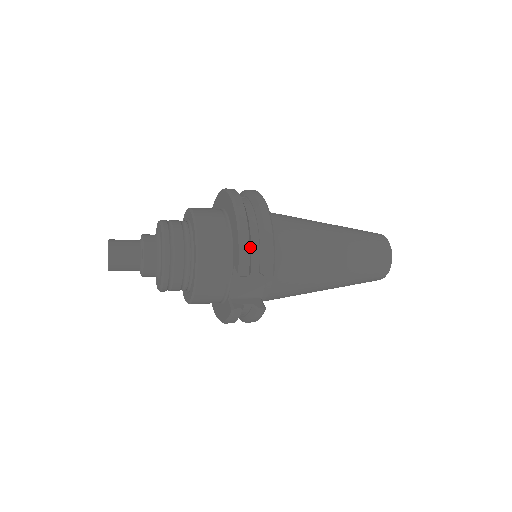
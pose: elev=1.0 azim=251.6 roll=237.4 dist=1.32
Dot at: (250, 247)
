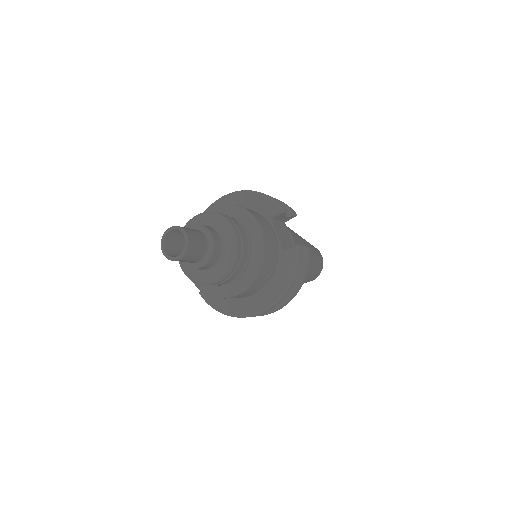
Dot at: occluded
